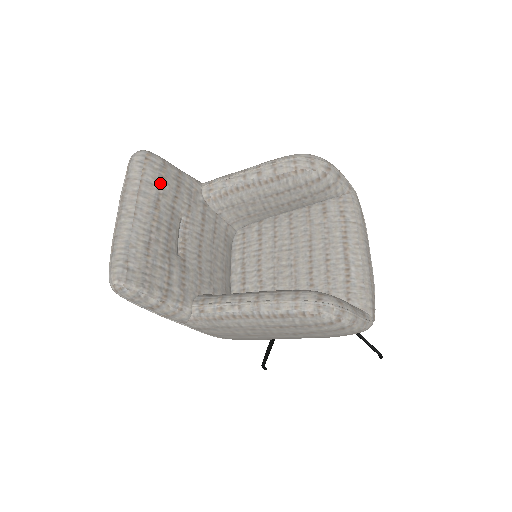
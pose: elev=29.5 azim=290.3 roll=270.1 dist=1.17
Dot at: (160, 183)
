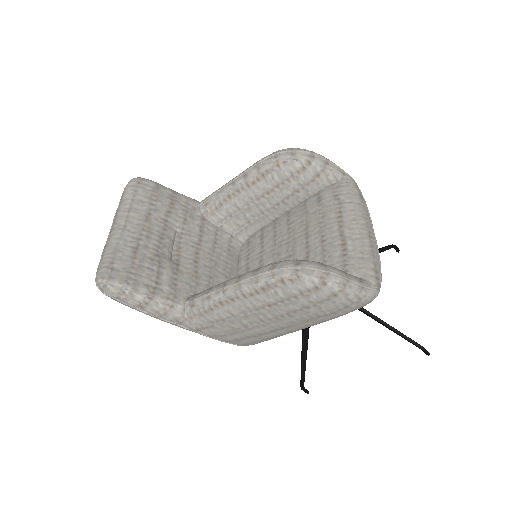
Dot at: (152, 201)
